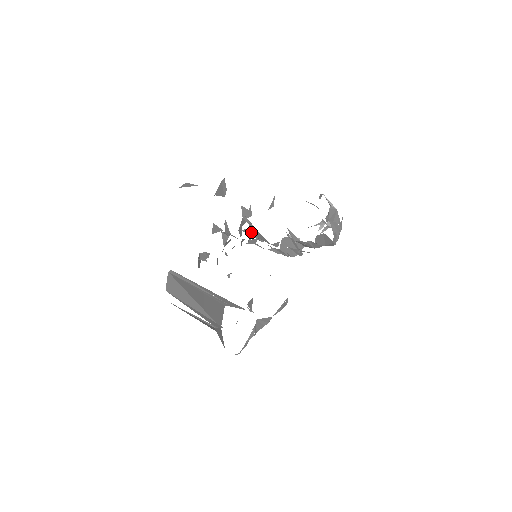
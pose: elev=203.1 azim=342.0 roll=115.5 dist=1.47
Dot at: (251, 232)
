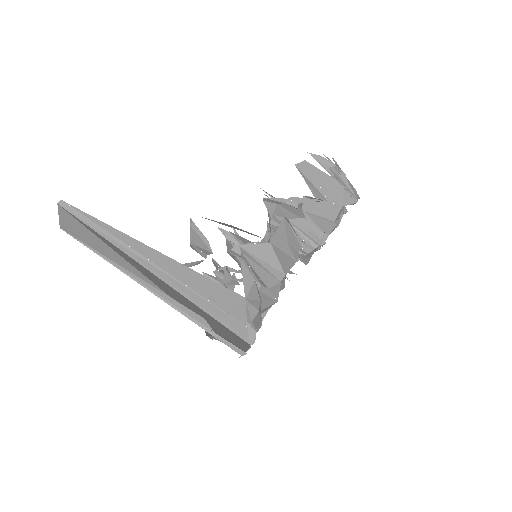
Dot at: occluded
